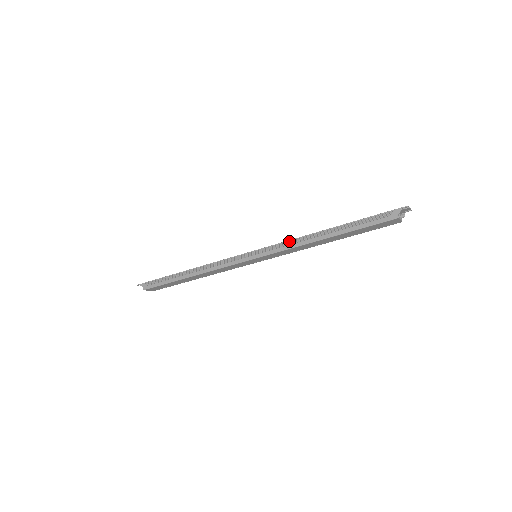
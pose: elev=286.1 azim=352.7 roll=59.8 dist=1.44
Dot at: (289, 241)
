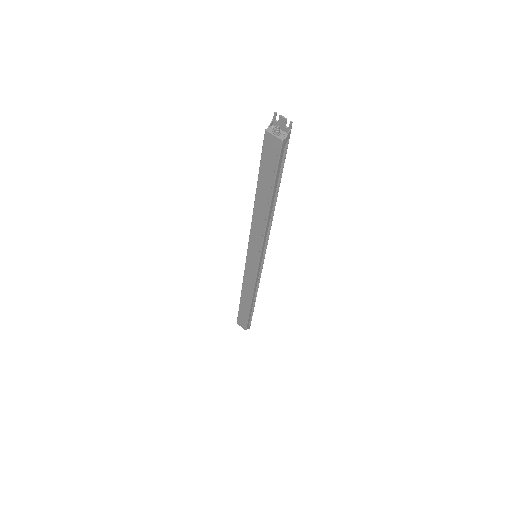
Dot at: occluded
